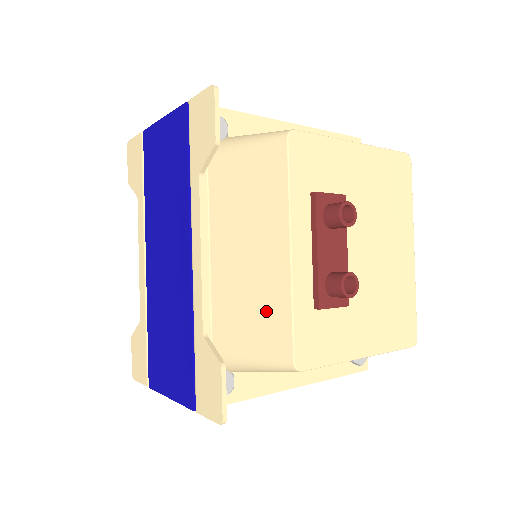
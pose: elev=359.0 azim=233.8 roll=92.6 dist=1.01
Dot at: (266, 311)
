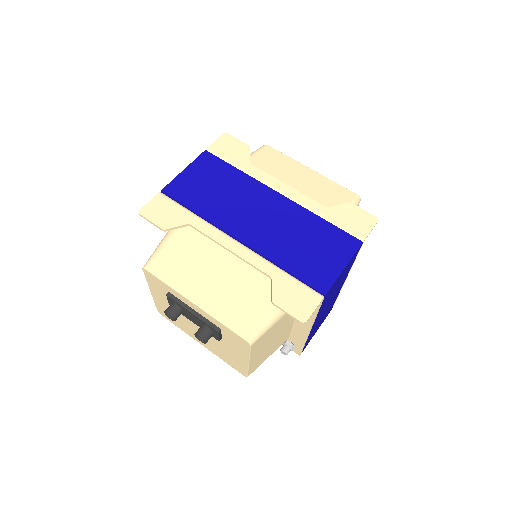
Dot at: (329, 191)
